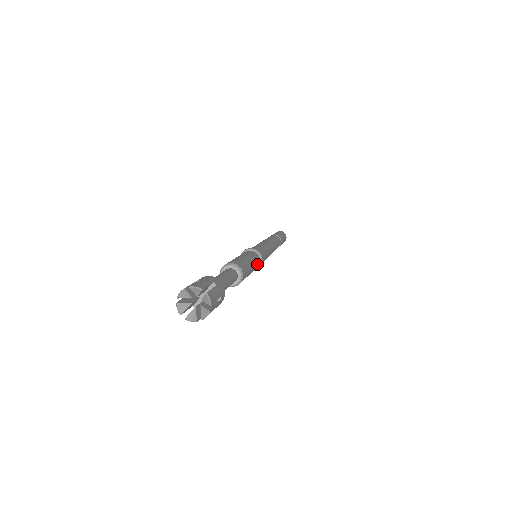
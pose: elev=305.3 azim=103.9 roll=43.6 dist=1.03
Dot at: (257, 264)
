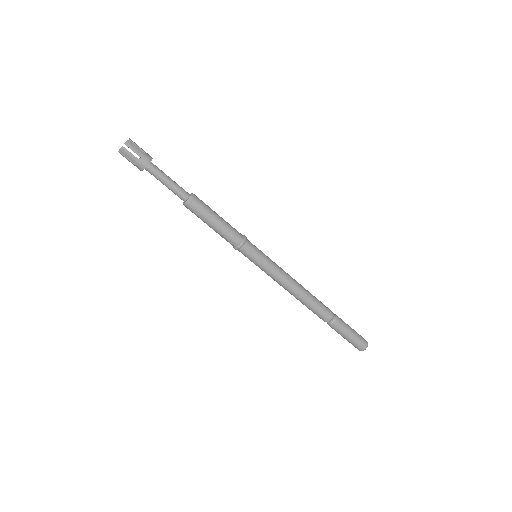
Dot at: (232, 235)
